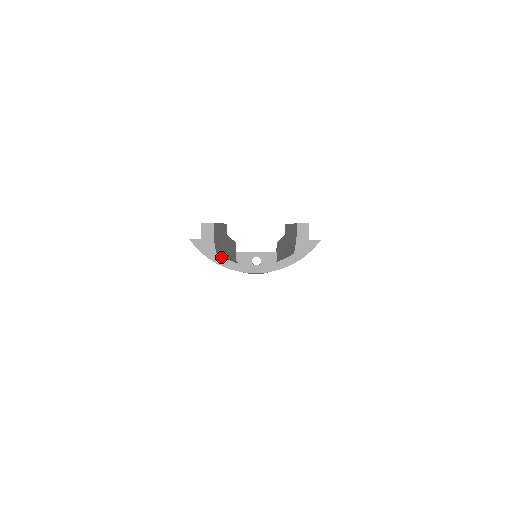
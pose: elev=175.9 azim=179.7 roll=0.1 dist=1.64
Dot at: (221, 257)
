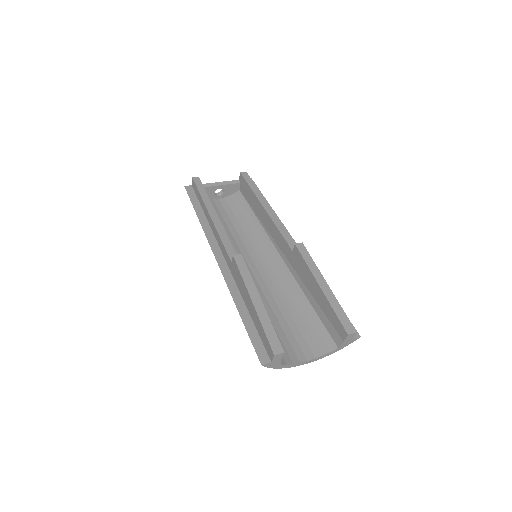
Dot at: (284, 365)
